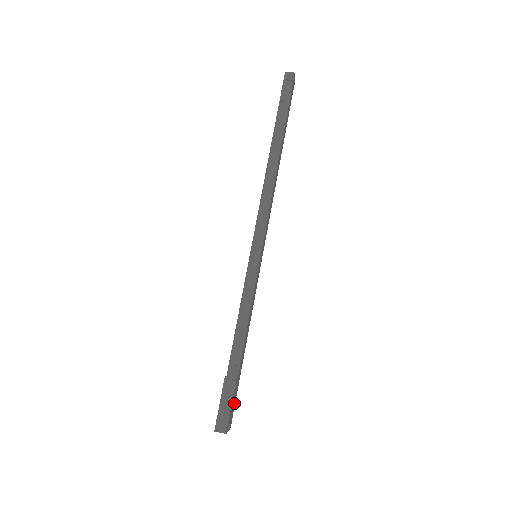
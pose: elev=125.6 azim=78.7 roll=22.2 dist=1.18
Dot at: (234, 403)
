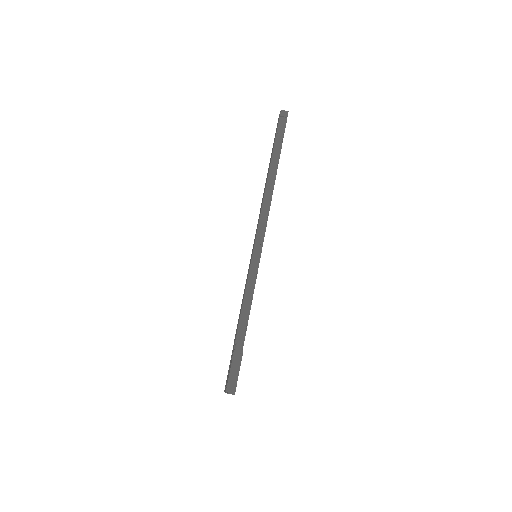
Dot at: occluded
